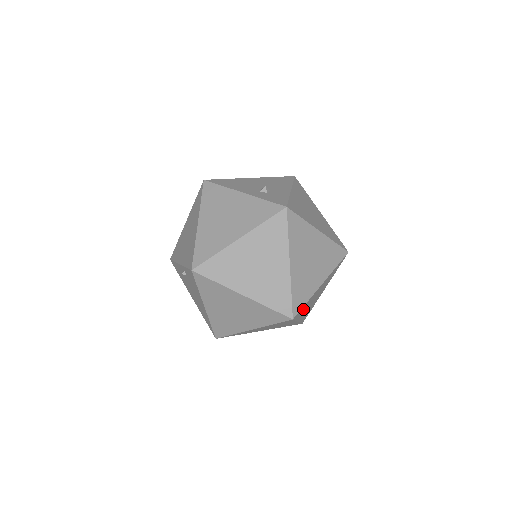
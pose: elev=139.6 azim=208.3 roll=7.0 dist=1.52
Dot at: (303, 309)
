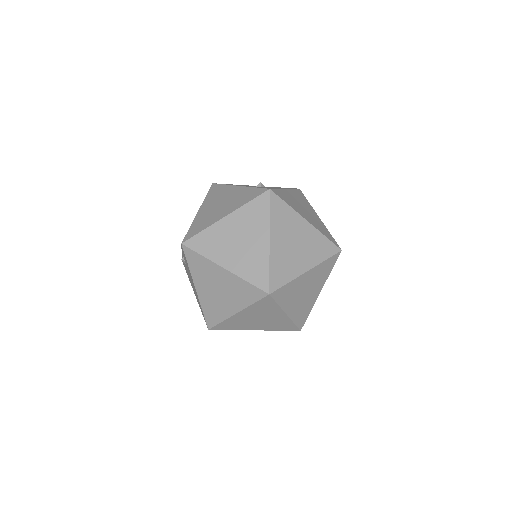
Dot at: (286, 293)
